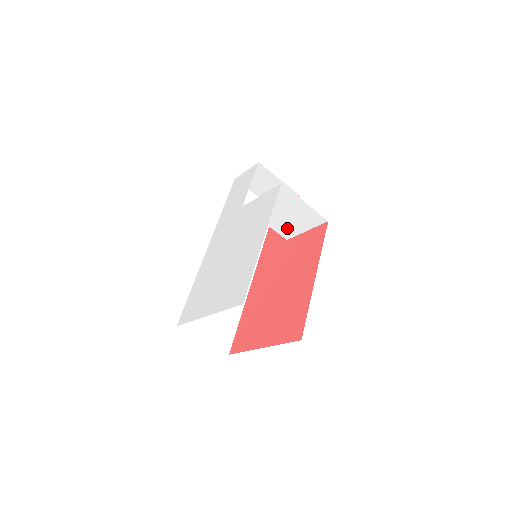
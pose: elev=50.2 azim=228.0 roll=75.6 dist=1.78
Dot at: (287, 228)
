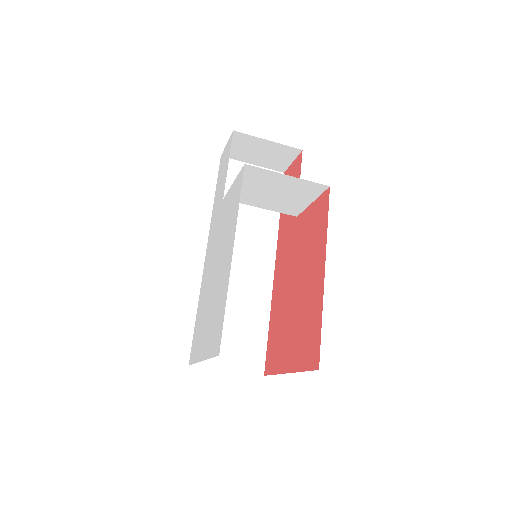
Dot at: (288, 206)
